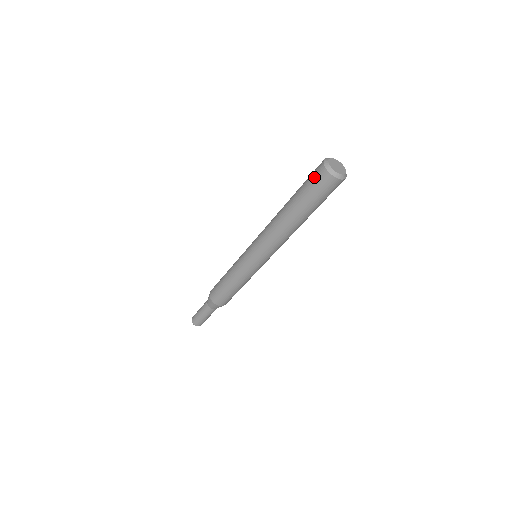
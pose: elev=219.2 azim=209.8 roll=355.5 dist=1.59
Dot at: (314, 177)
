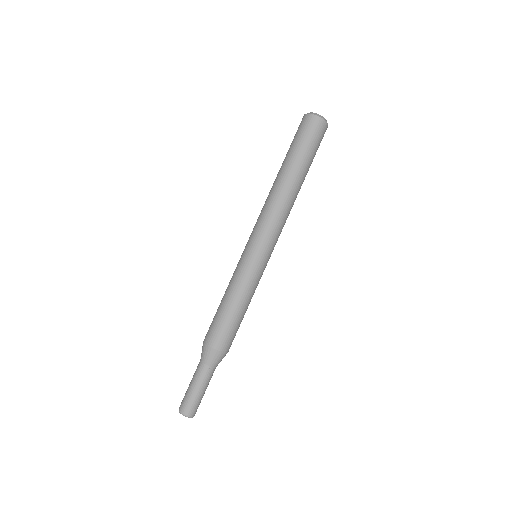
Dot at: (299, 128)
